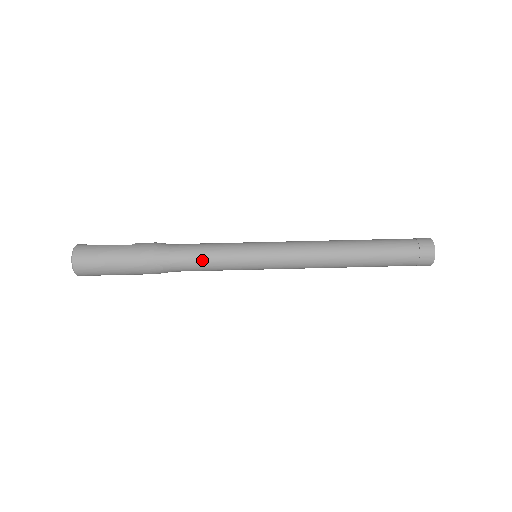
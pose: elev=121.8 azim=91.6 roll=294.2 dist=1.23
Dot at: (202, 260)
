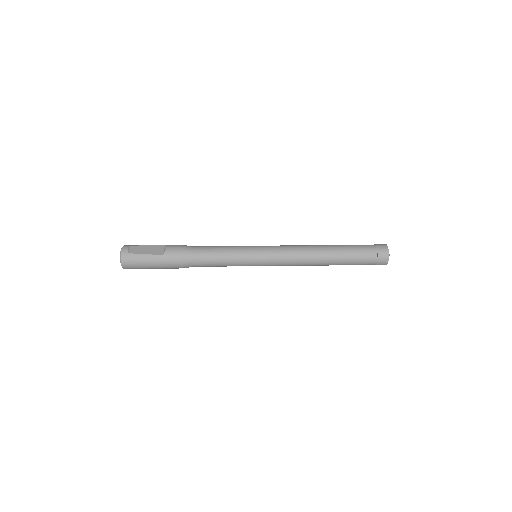
Dot at: (216, 265)
